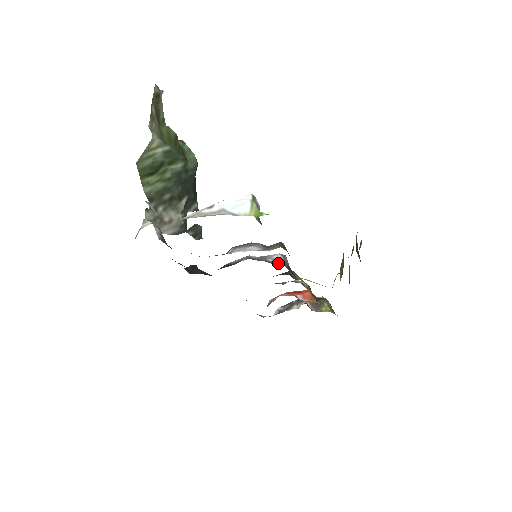
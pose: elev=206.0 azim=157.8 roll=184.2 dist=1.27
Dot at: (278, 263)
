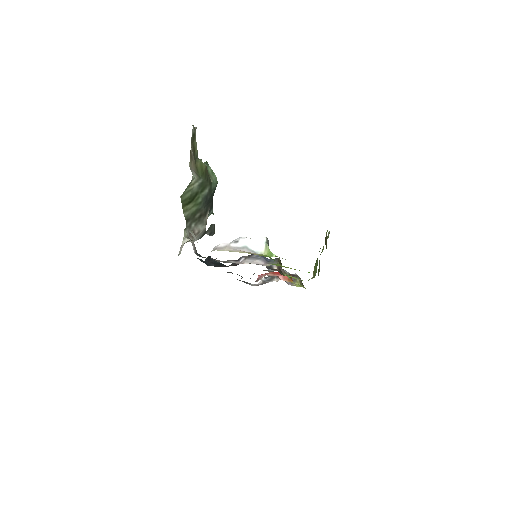
Dot at: (273, 267)
